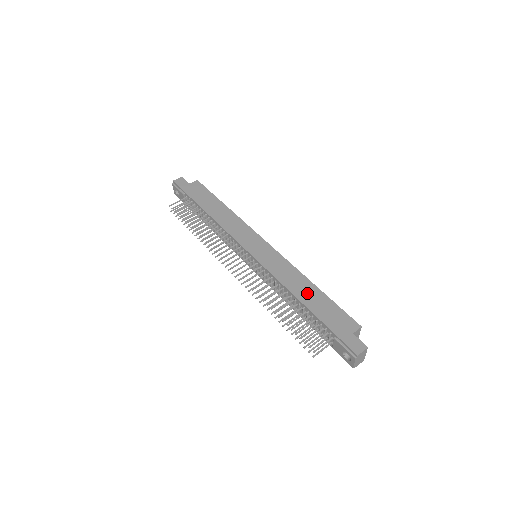
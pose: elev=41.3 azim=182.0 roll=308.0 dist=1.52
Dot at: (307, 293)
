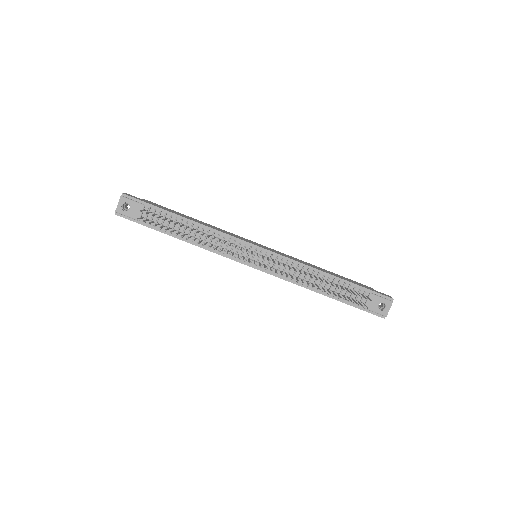
Dot at: (326, 271)
